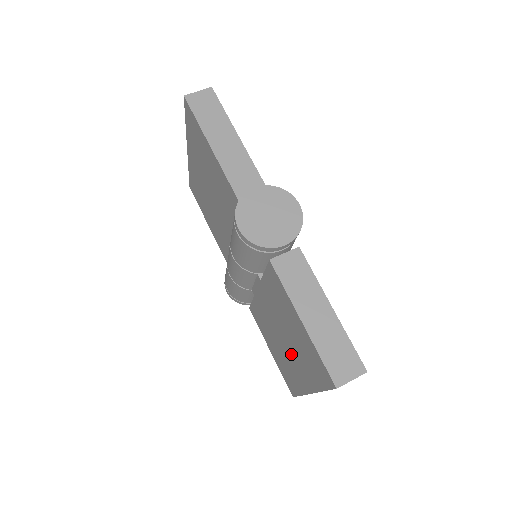
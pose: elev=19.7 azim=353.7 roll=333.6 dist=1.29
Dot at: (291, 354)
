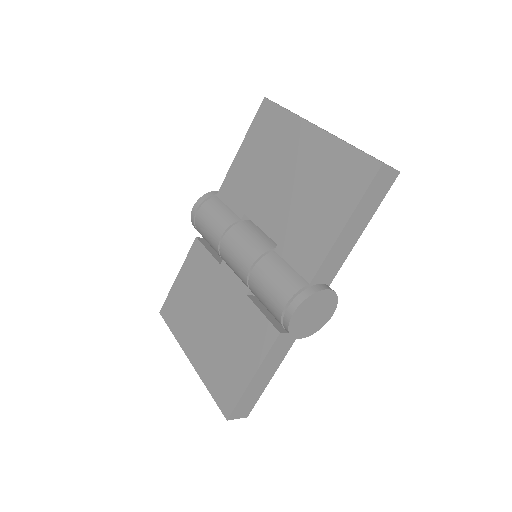
Dot at: (205, 335)
